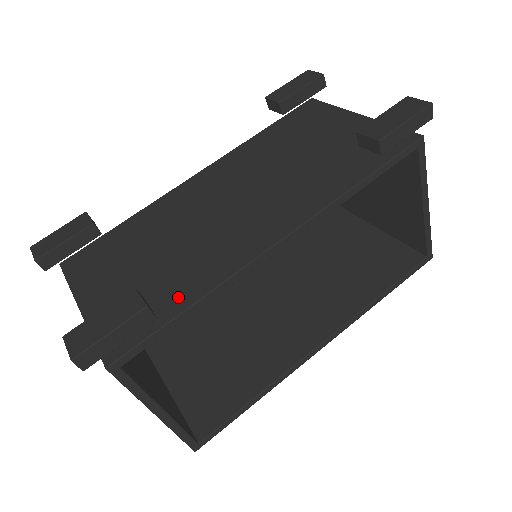
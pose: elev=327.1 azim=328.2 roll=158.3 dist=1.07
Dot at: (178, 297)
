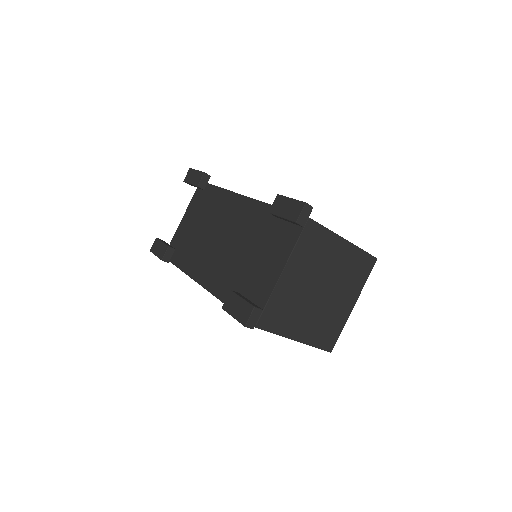
Dot at: (182, 260)
